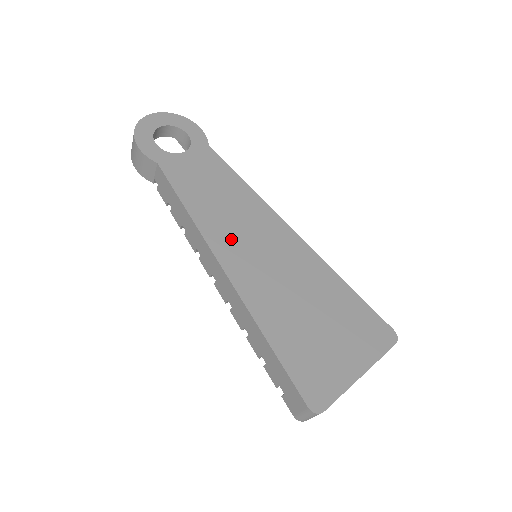
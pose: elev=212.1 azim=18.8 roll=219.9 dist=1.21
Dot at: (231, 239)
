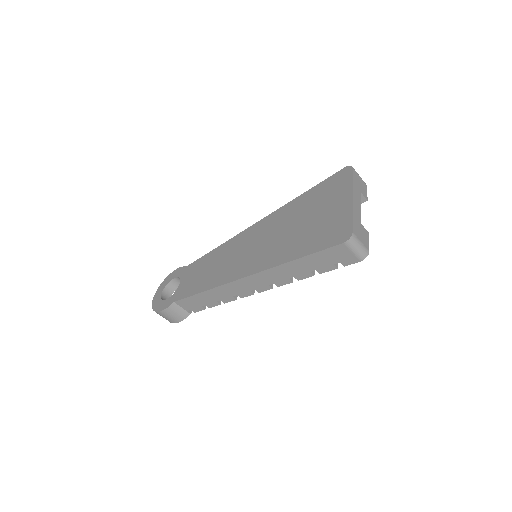
Dot at: (233, 268)
